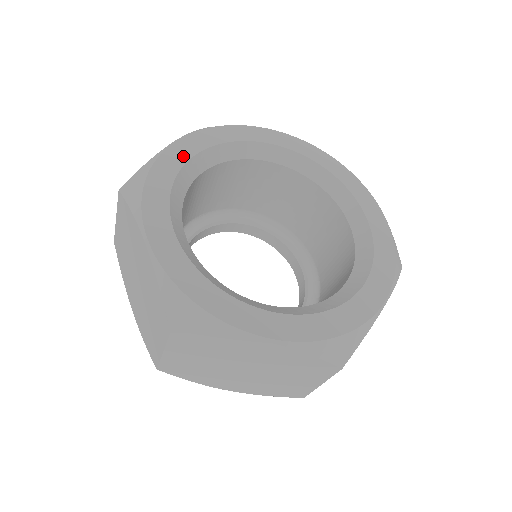
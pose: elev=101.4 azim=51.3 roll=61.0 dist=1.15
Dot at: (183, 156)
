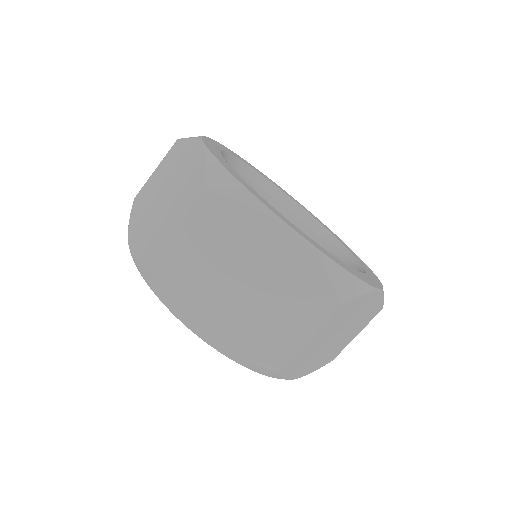
Dot at: (231, 152)
